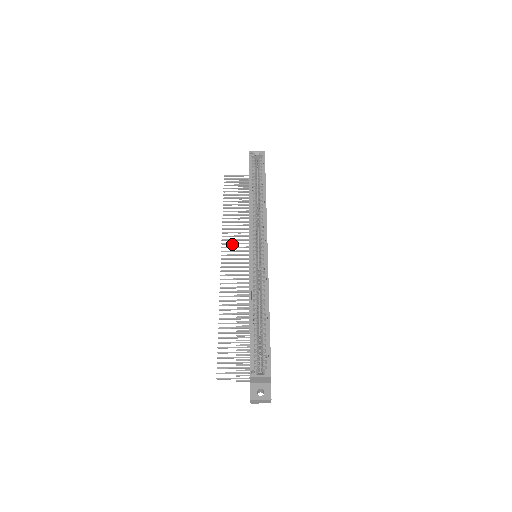
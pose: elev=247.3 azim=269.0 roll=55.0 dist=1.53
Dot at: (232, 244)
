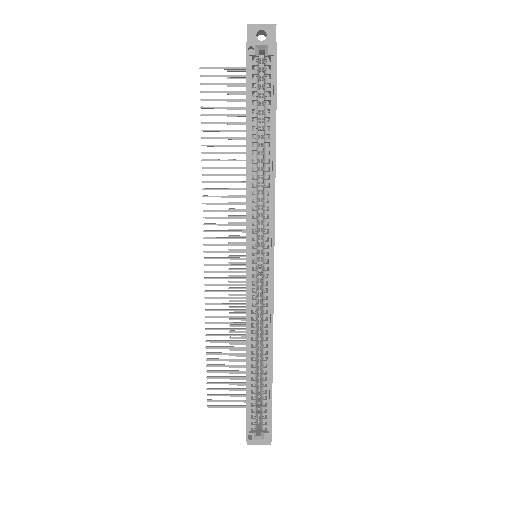
Dot at: (219, 218)
